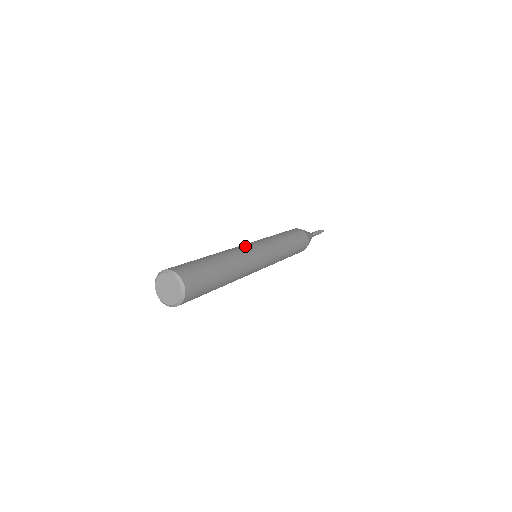
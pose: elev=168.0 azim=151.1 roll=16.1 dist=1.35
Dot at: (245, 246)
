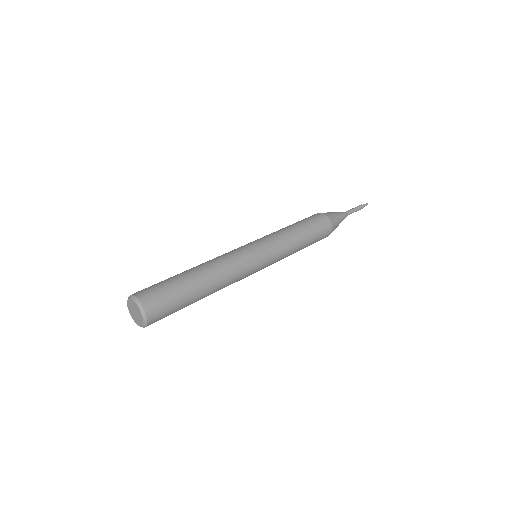
Dot at: (245, 262)
